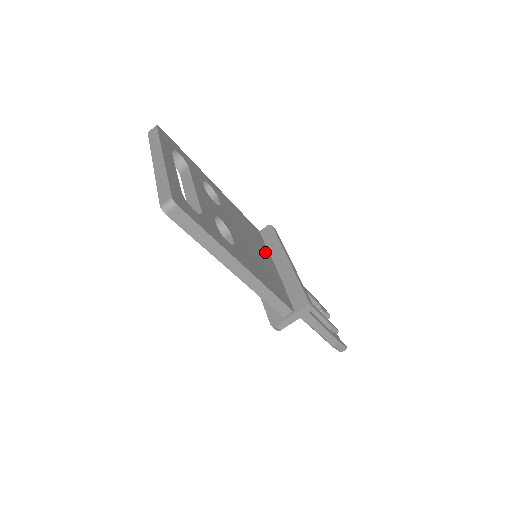
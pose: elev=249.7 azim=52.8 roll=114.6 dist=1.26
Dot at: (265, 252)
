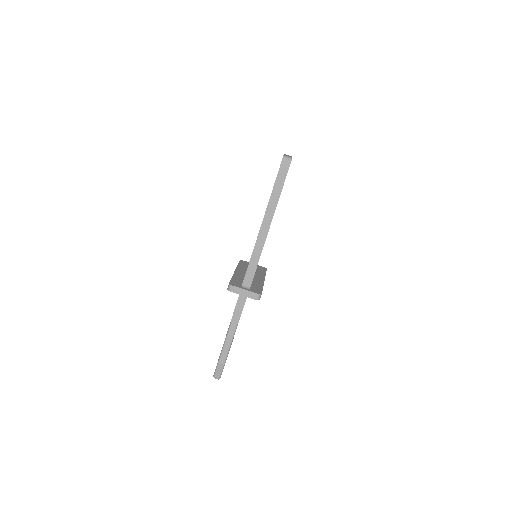
Dot at: occluded
